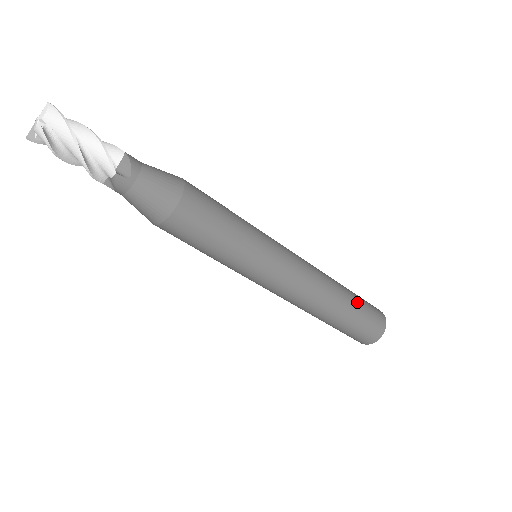
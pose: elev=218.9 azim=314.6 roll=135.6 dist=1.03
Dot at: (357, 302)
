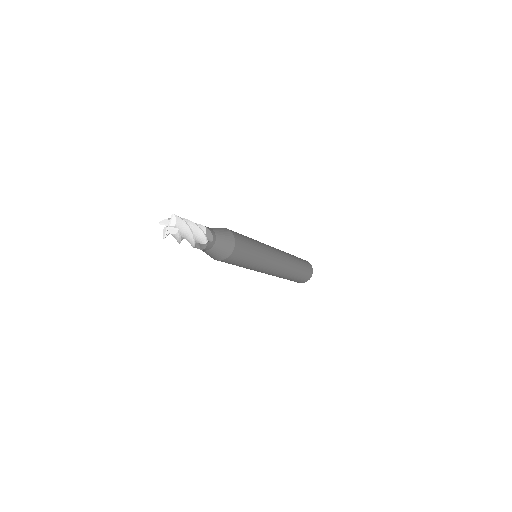
Dot at: (300, 262)
